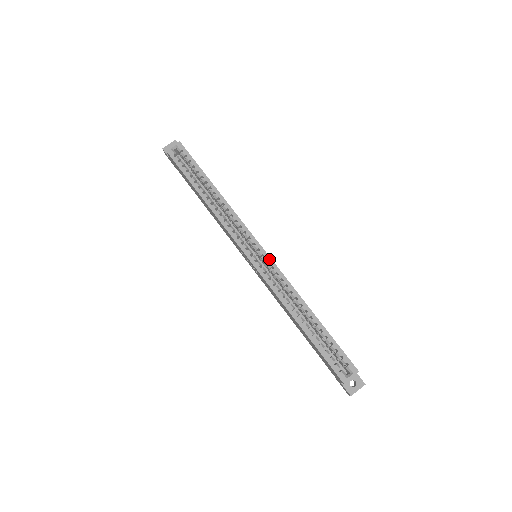
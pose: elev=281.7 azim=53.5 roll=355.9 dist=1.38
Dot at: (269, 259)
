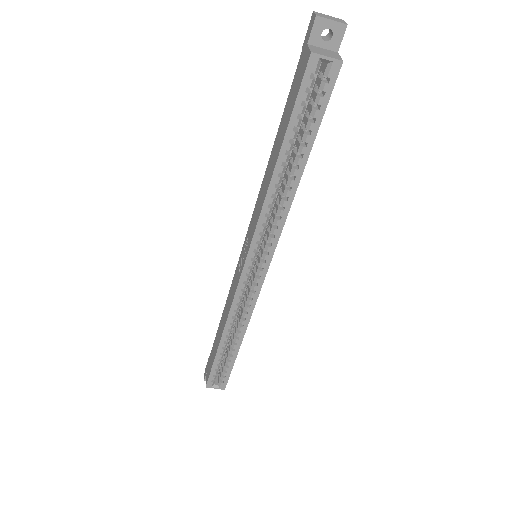
Dot at: (260, 284)
